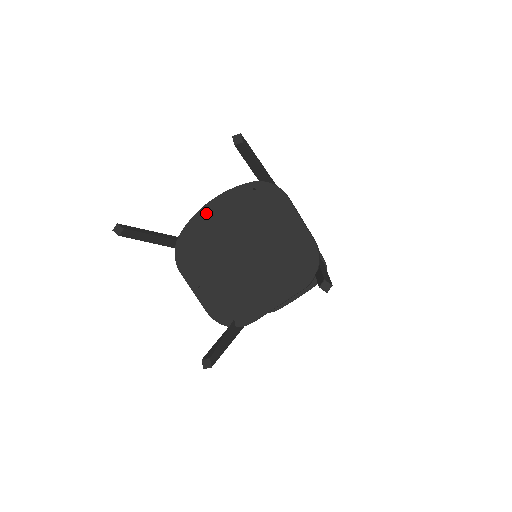
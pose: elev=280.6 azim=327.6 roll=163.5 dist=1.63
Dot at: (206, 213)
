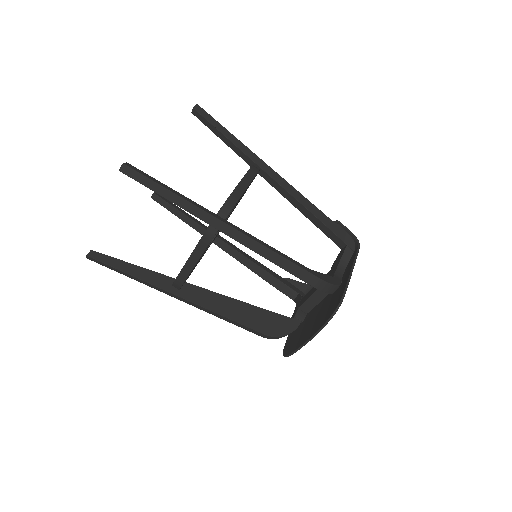
Dot at: occluded
